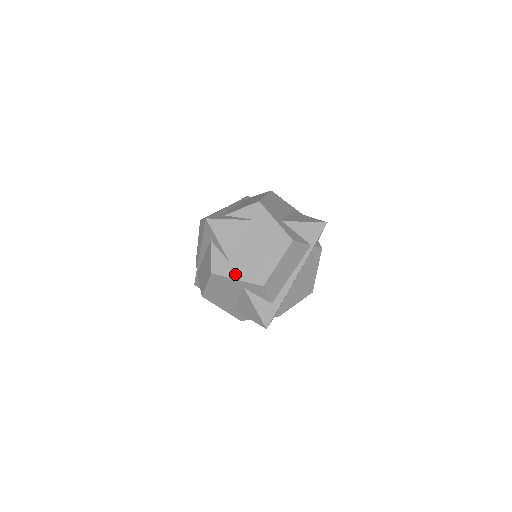
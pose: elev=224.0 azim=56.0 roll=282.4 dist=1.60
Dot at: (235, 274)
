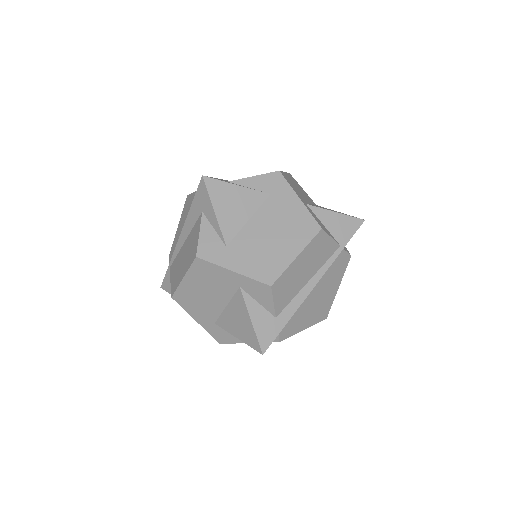
Dot at: (231, 263)
